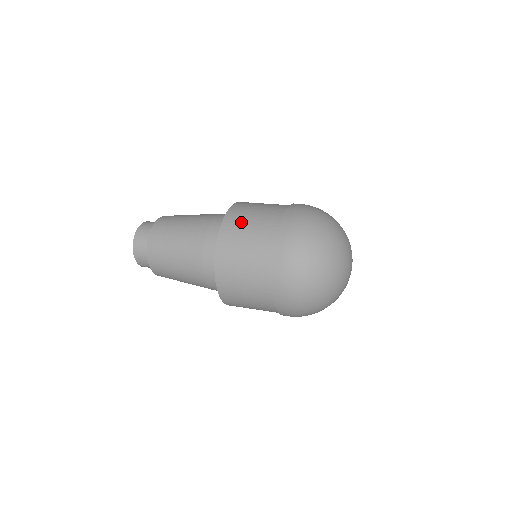
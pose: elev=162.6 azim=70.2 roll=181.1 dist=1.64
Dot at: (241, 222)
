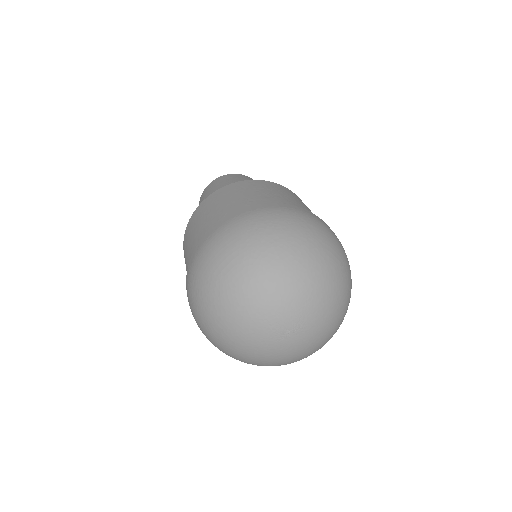
Dot at: (267, 187)
